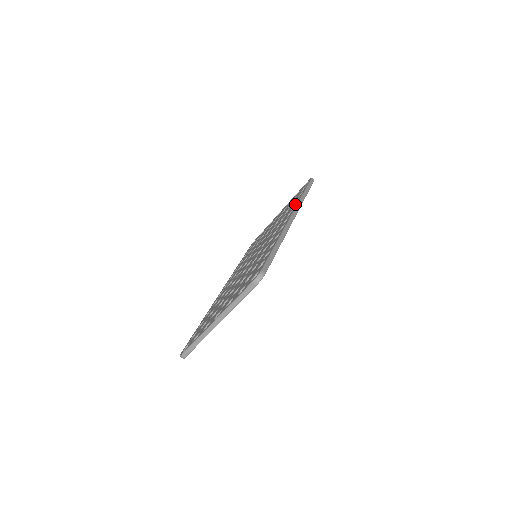
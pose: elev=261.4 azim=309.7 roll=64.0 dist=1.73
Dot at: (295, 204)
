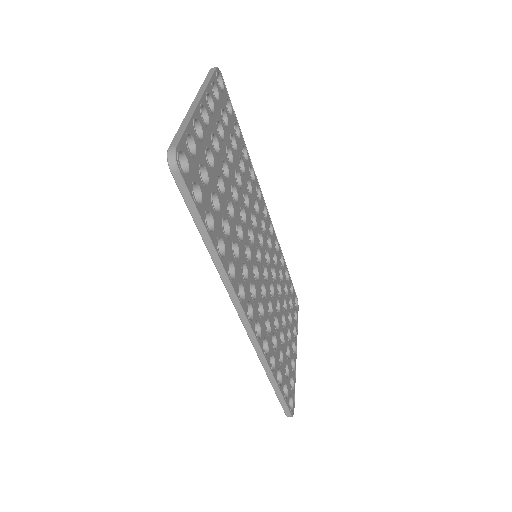
Dot at: occluded
